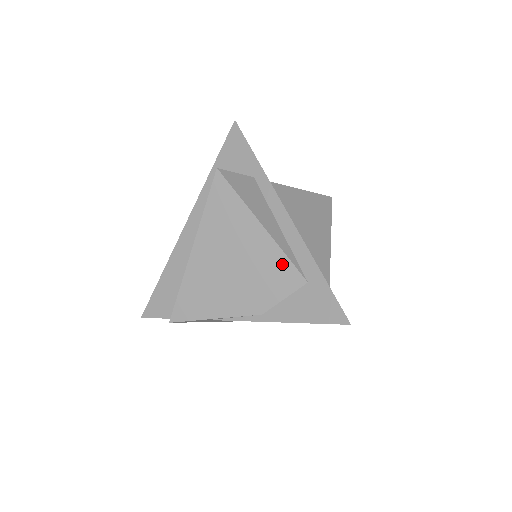
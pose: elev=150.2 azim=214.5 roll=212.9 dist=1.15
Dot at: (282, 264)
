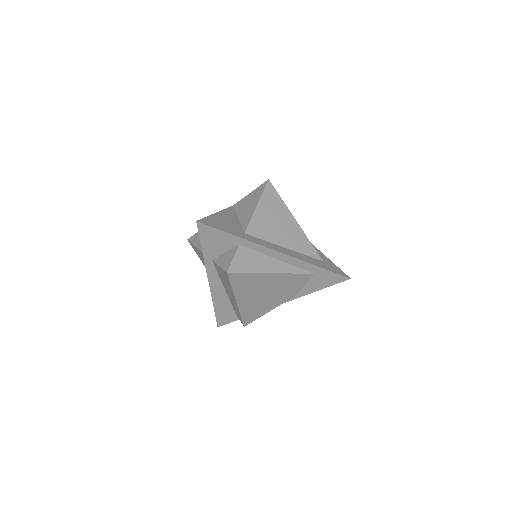
Dot at: (295, 277)
